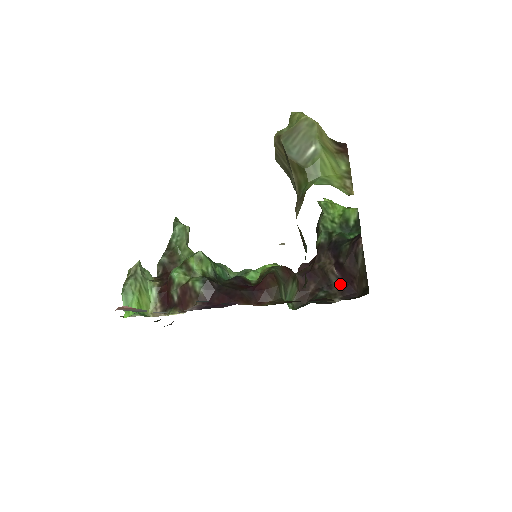
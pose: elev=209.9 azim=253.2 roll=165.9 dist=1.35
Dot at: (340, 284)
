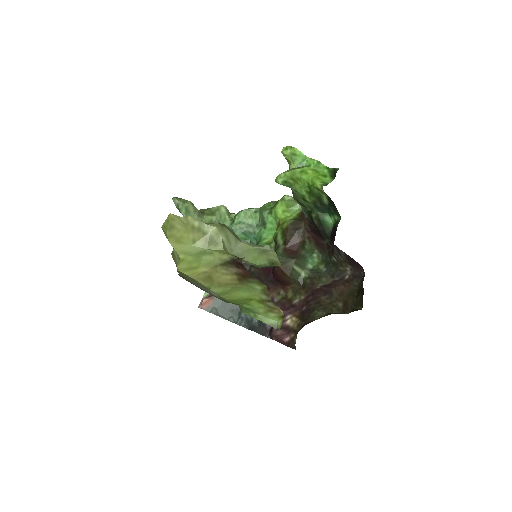
Dot at: (345, 254)
